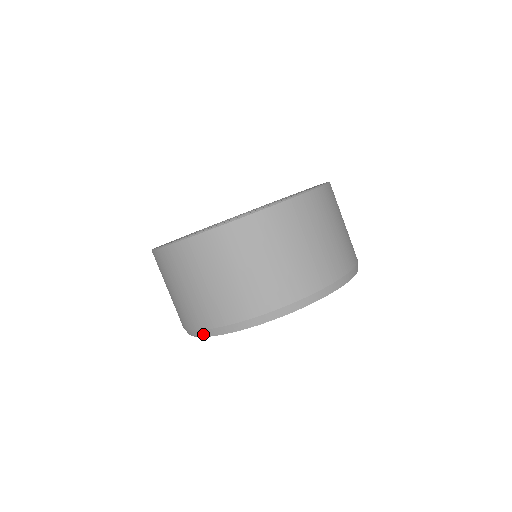
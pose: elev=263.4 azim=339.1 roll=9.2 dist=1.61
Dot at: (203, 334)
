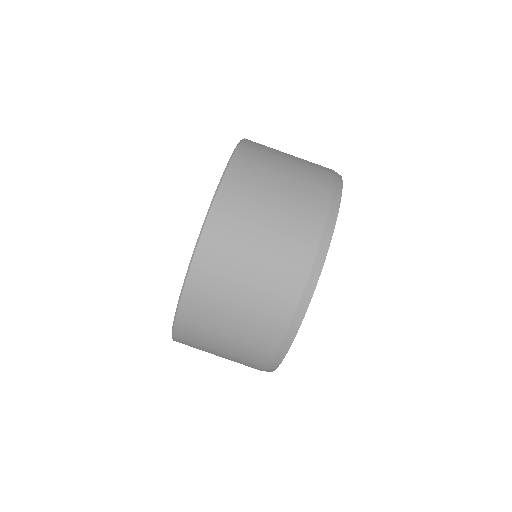
Dot at: (276, 364)
